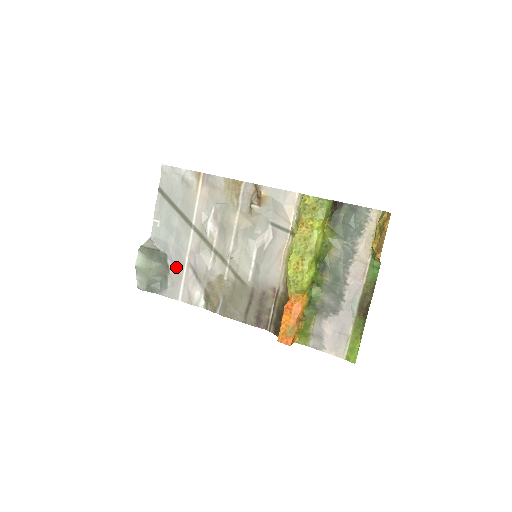
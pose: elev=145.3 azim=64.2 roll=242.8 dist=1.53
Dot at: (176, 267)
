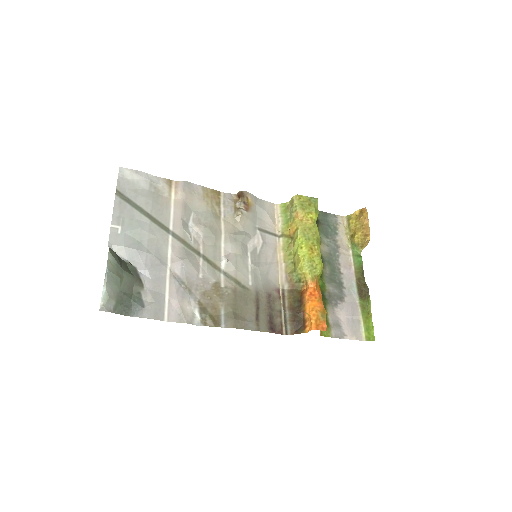
Dot at: (153, 280)
